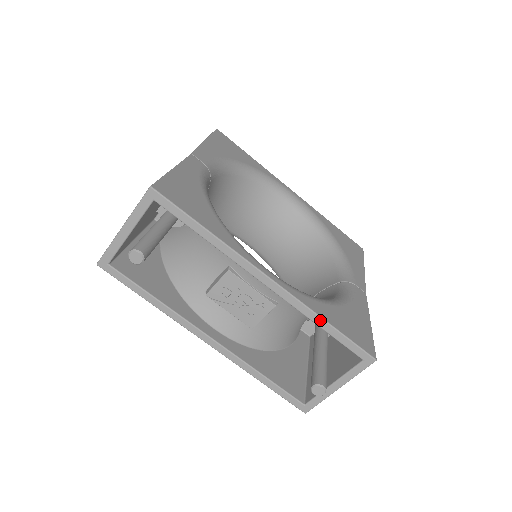
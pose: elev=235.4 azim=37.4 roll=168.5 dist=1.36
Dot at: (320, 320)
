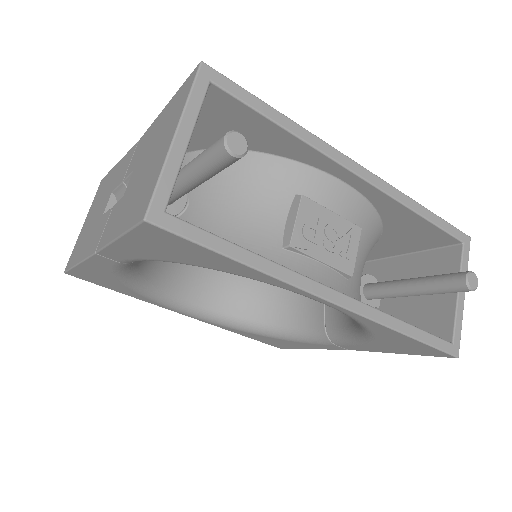
Dot at: (418, 206)
